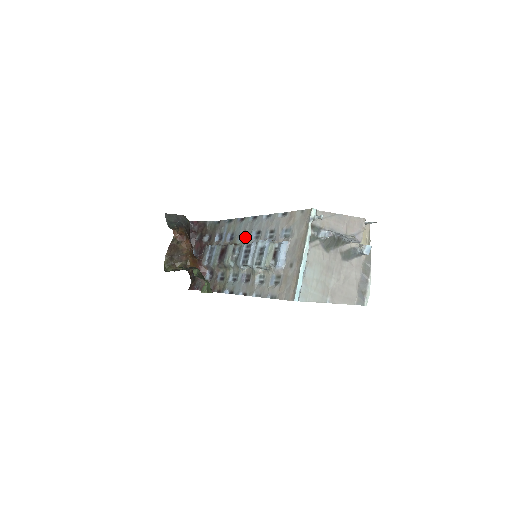
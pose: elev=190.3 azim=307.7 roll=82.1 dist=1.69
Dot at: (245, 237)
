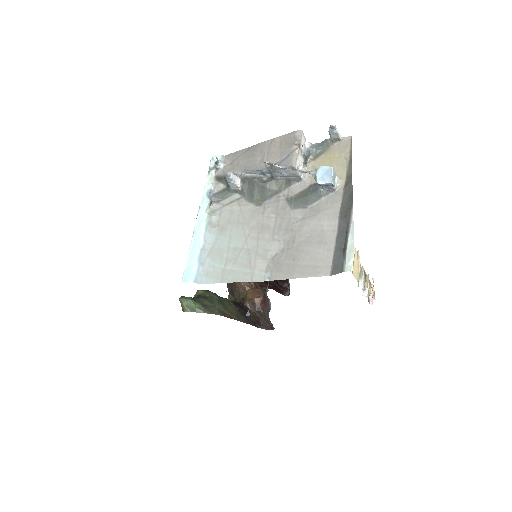
Dot at: occluded
